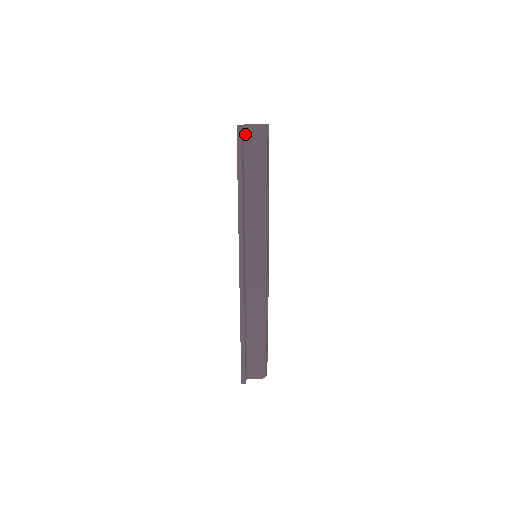
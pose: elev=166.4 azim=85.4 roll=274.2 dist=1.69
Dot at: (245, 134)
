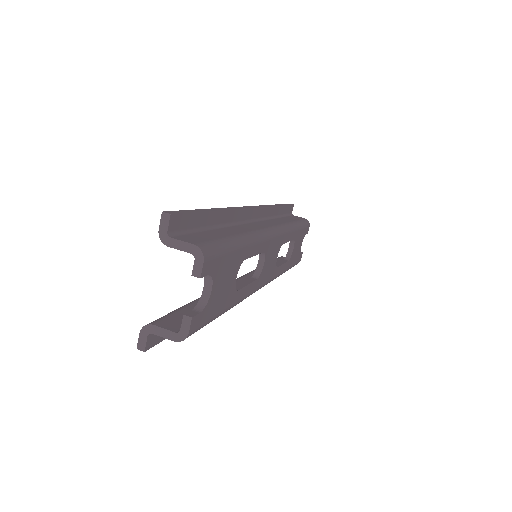
Dot at: occluded
